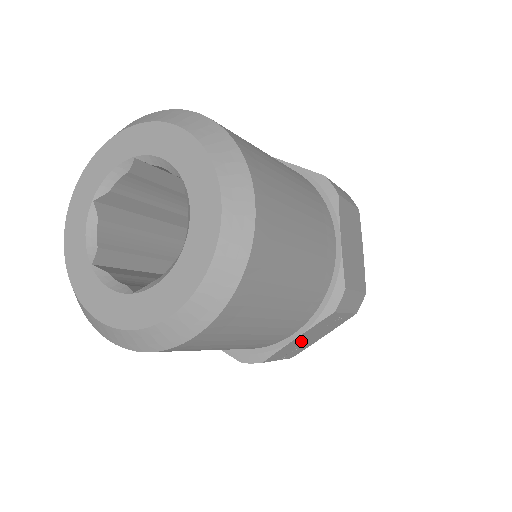
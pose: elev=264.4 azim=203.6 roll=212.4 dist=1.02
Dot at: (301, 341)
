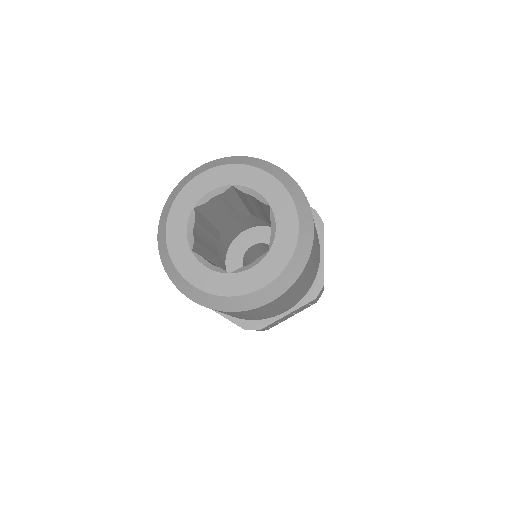
Dot at: (285, 317)
